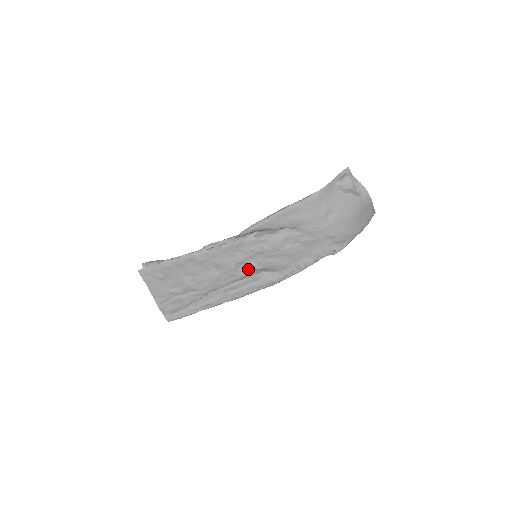
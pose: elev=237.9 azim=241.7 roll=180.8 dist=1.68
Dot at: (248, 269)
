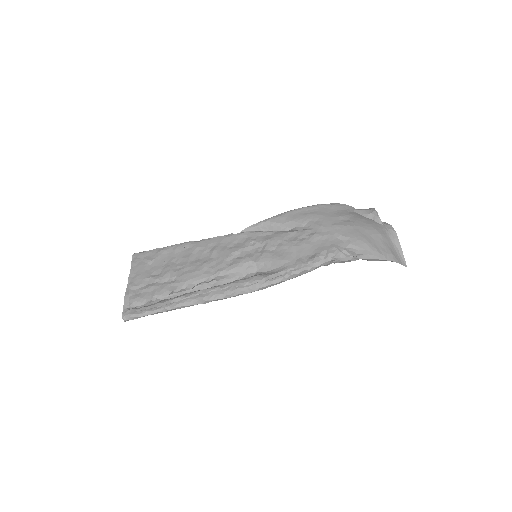
Dot at: (242, 260)
